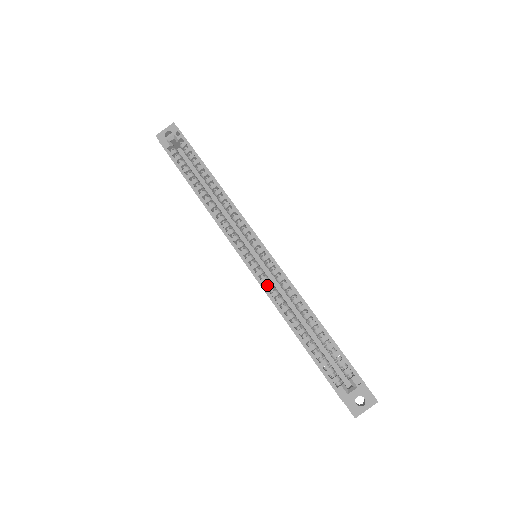
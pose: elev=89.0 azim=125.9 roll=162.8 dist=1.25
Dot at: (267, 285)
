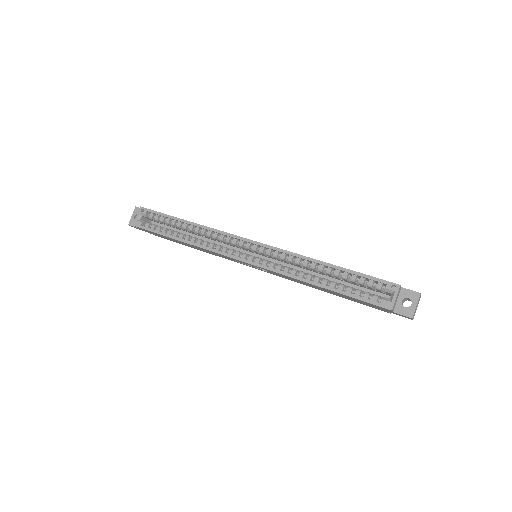
Dot at: occluded
